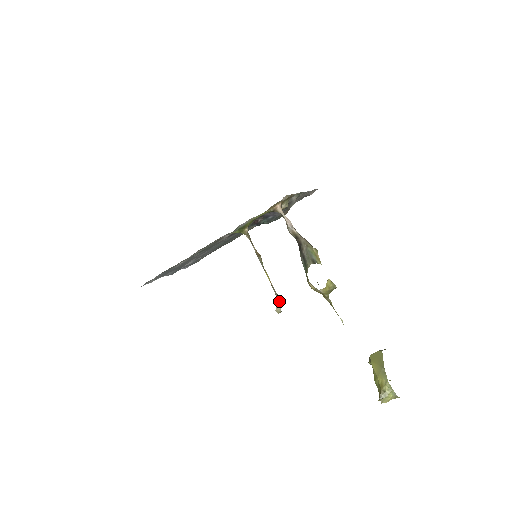
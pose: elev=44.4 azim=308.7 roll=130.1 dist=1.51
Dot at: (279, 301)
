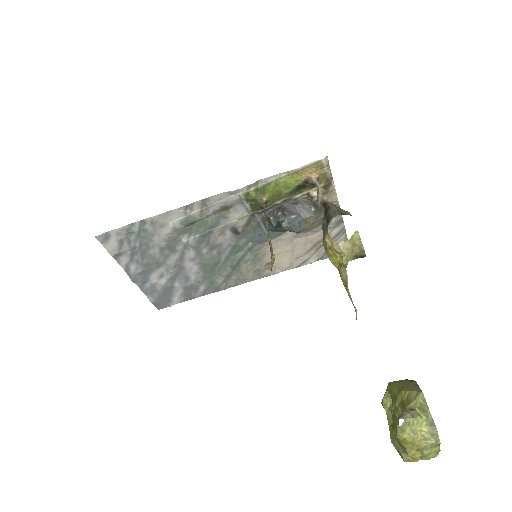
Dot at: (273, 261)
